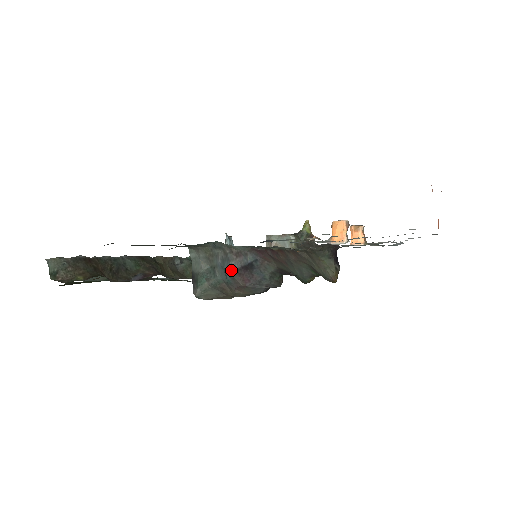
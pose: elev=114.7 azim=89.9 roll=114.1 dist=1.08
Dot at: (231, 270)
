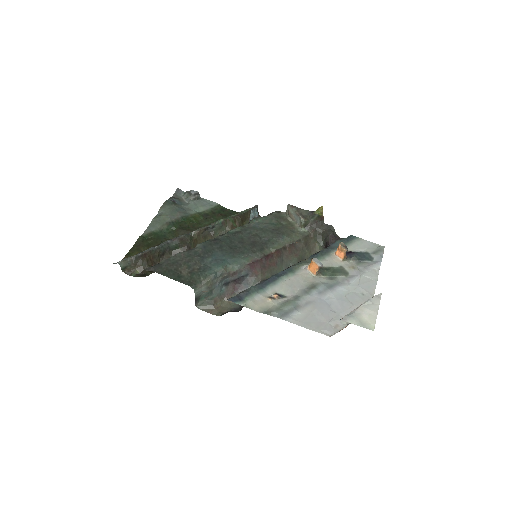
Dot at: (227, 282)
